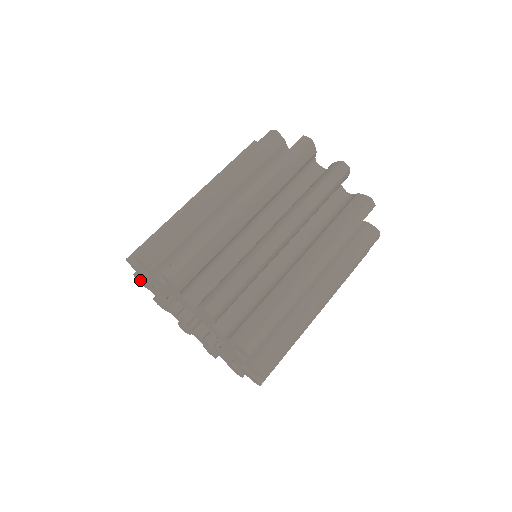
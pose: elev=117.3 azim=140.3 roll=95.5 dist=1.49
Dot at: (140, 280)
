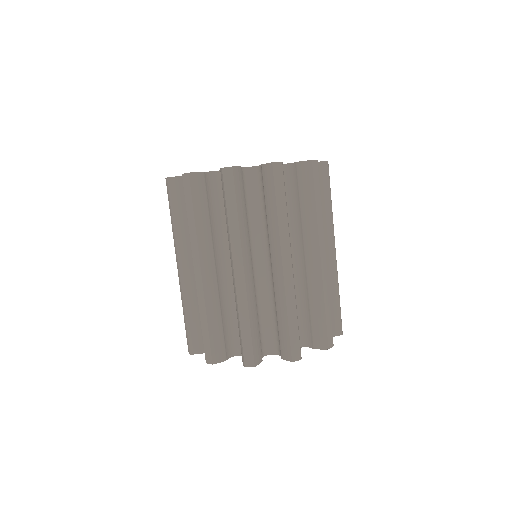
Dot at: occluded
